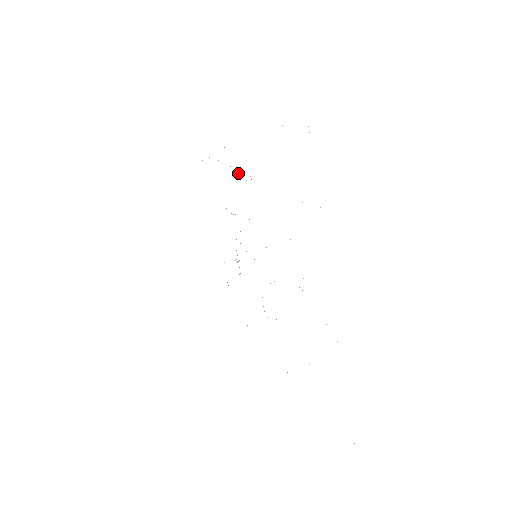
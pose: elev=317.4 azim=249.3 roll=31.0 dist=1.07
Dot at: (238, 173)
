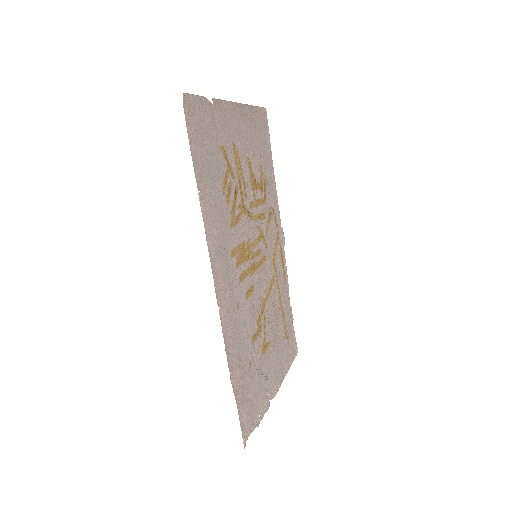
Dot at: (277, 246)
